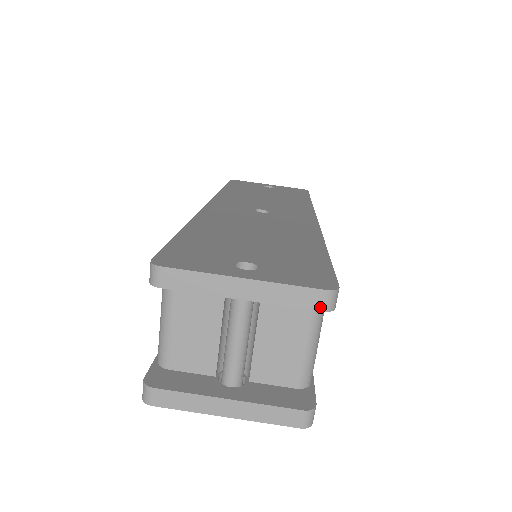
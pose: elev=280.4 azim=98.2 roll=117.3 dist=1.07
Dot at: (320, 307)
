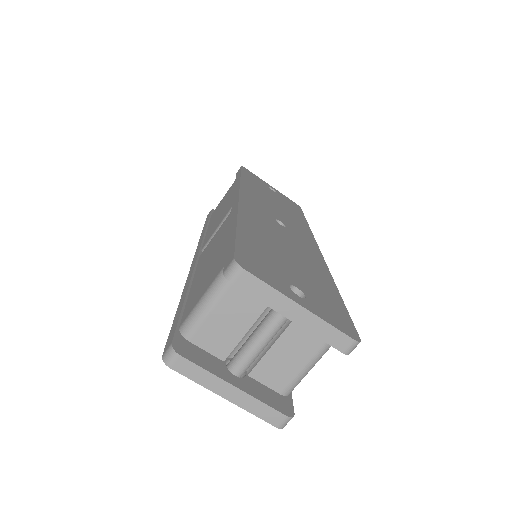
Dot at: (343, 349)
